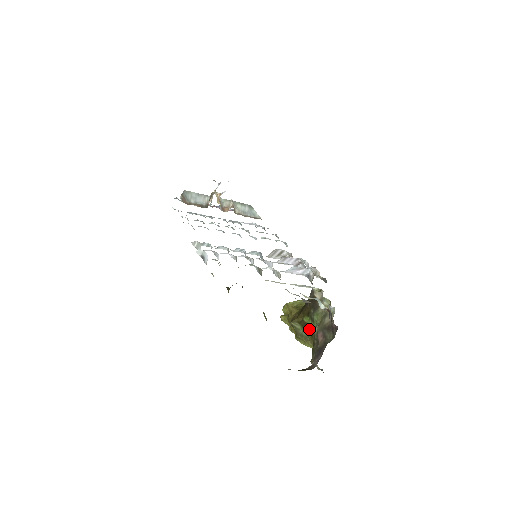
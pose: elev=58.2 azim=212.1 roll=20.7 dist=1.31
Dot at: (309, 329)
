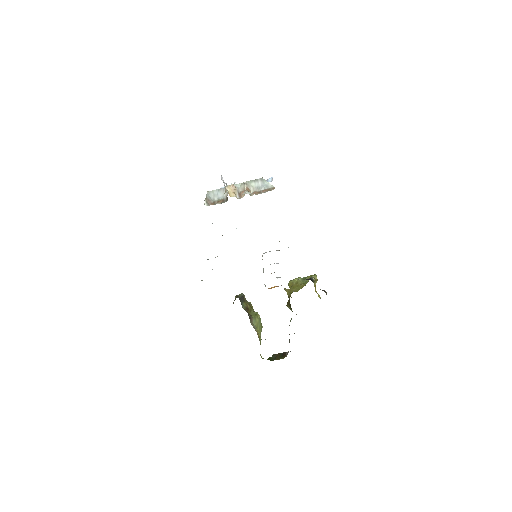
Dot at: occluded
